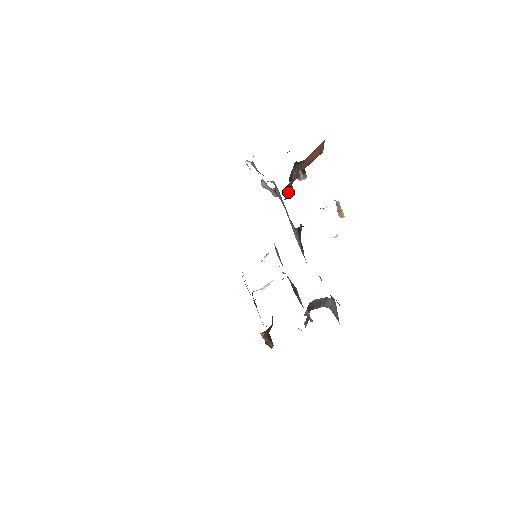
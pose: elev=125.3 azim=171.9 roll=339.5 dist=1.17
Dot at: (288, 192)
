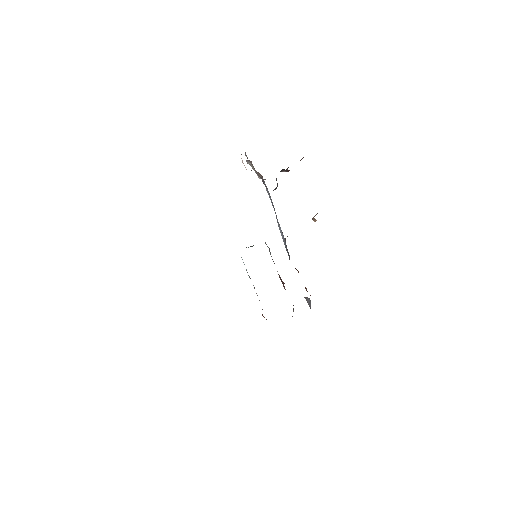
Dot at: occluded
